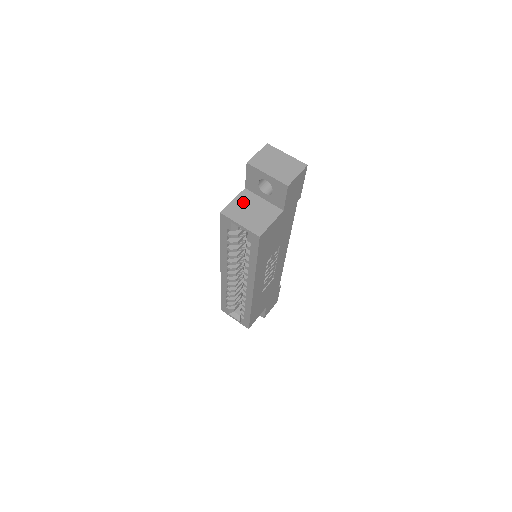
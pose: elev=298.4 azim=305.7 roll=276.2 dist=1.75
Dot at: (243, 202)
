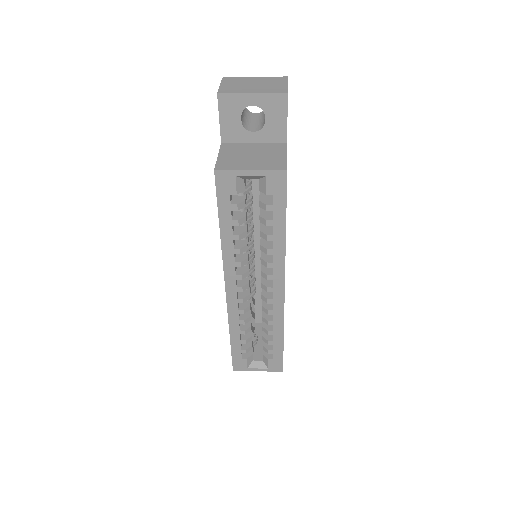
Dot at: (232, 153)
